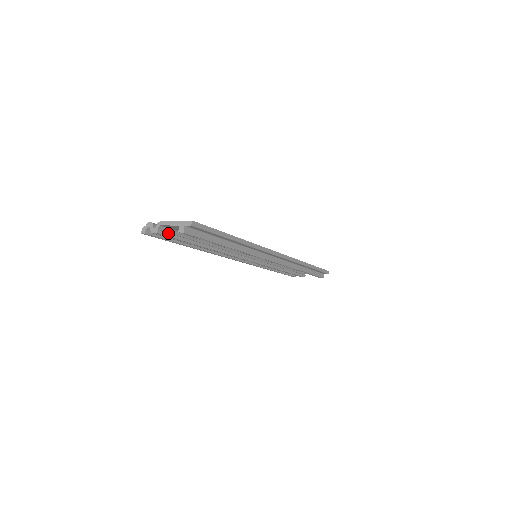
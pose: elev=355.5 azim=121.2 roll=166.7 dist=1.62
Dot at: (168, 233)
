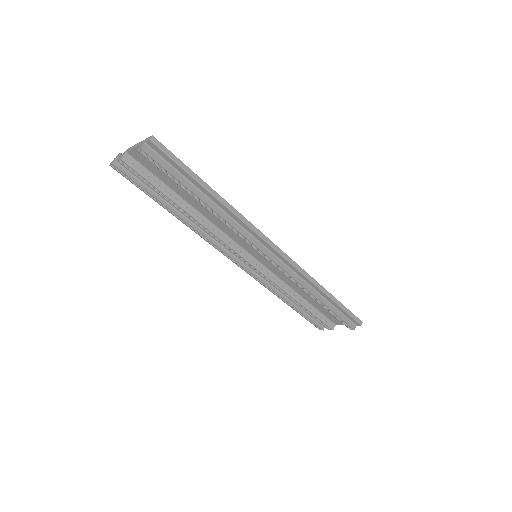
Dot at: (136, 167)
